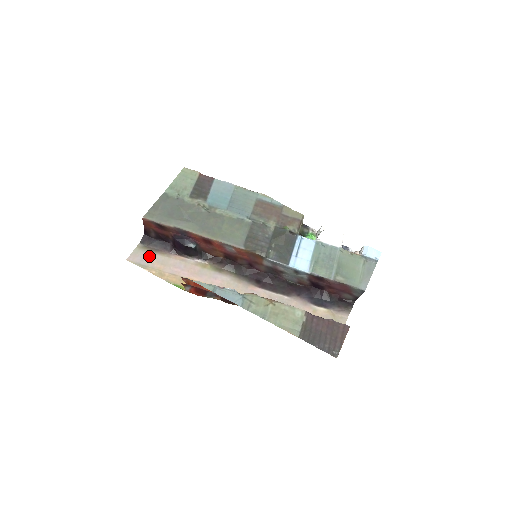
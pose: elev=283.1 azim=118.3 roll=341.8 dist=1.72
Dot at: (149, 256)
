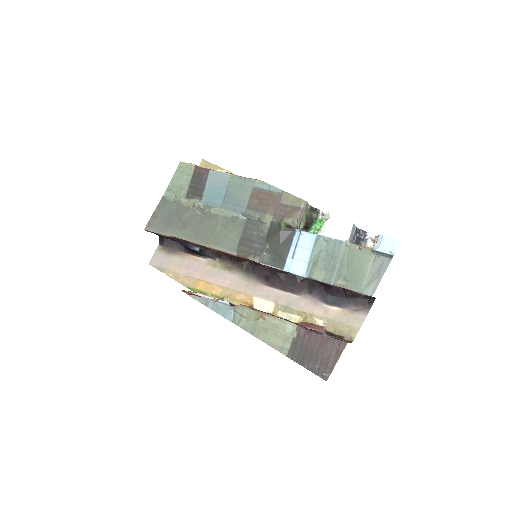
Dot at: (166, 258)
